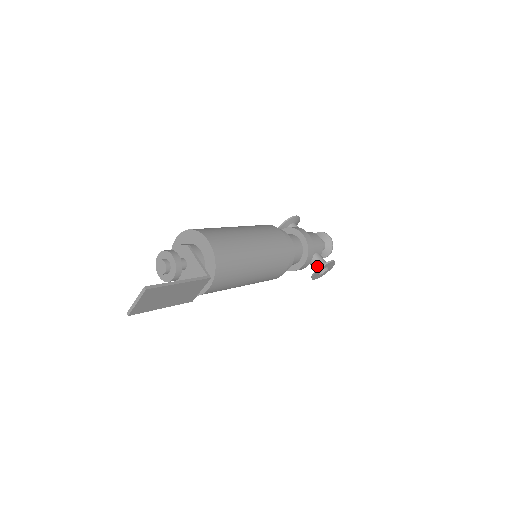
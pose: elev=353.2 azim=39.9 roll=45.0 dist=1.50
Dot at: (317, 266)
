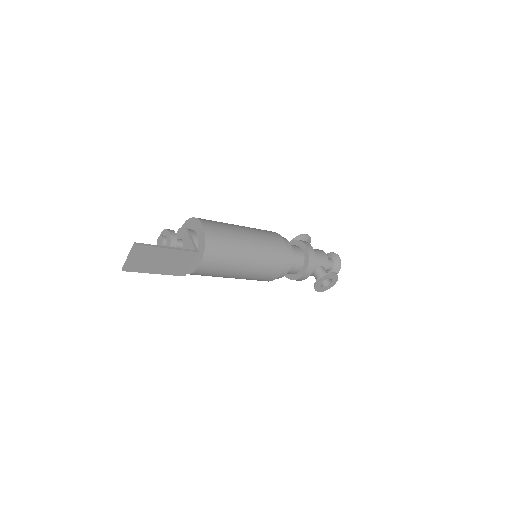
Dot at: occluded
